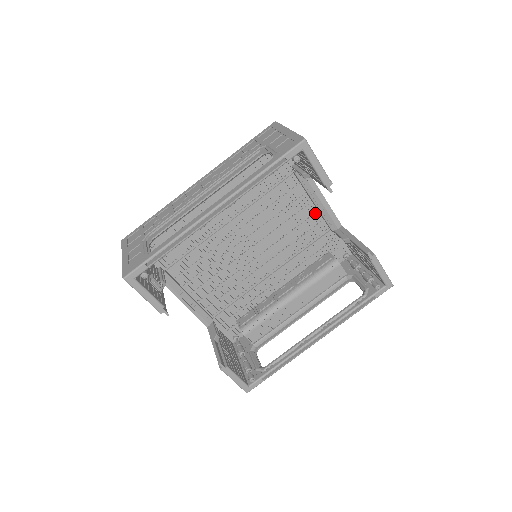
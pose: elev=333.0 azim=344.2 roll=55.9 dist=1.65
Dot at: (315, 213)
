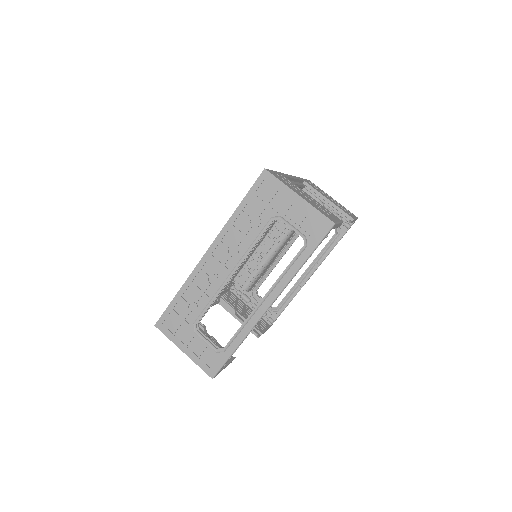
Dot at: occluded
